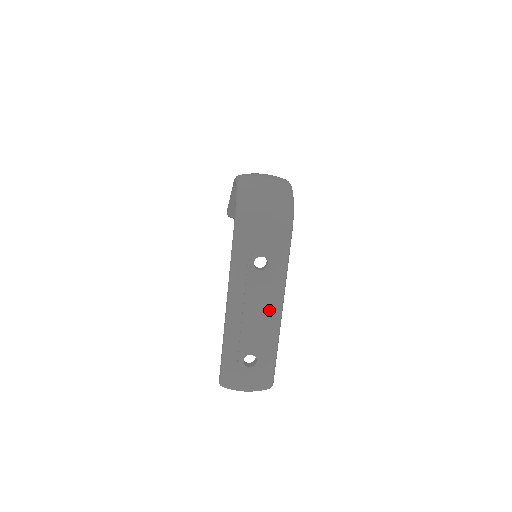
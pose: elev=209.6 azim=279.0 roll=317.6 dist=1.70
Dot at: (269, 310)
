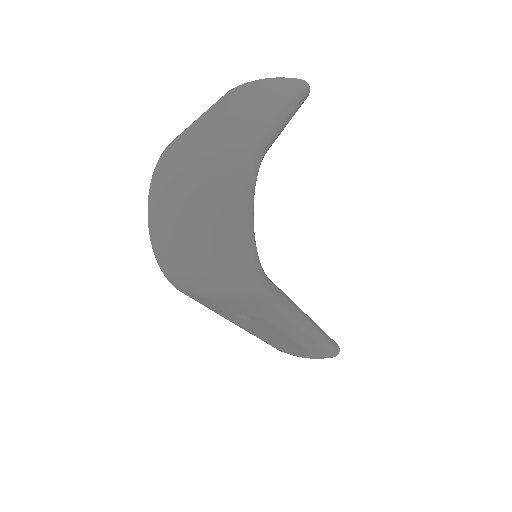
Dot at: (289, 335)
